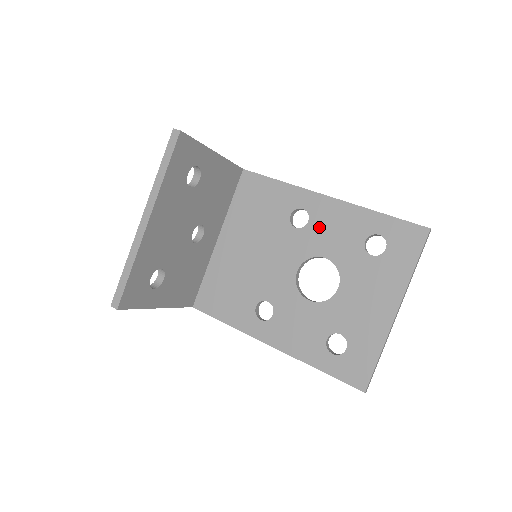
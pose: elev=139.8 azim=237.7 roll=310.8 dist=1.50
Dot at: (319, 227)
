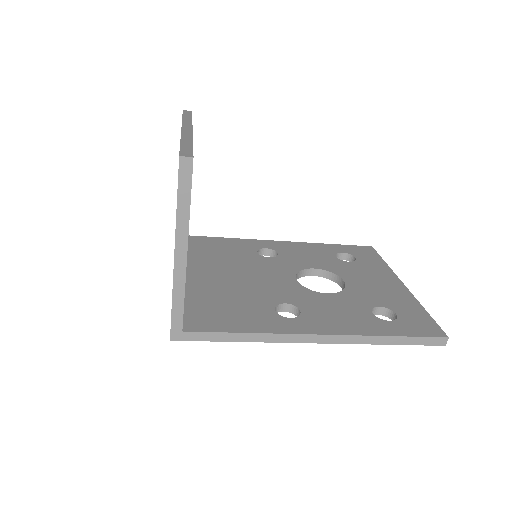
Dot at: (291, 255)
